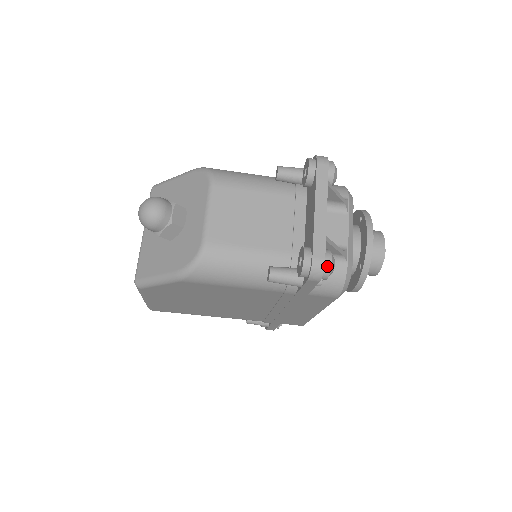
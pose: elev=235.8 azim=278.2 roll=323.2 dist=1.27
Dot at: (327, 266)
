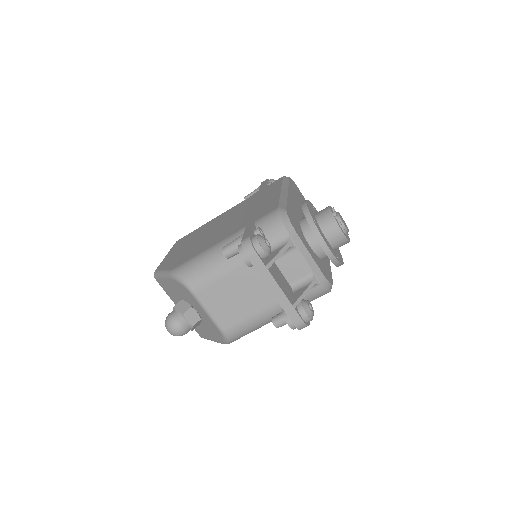
Dot at: (307, 320)
